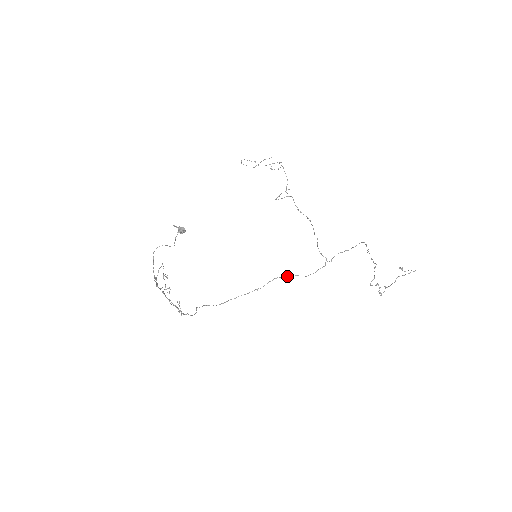
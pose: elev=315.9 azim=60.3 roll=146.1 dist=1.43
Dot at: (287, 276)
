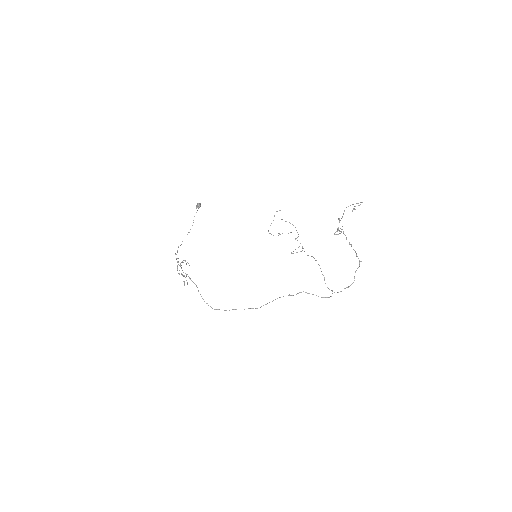
Dot at: (289, 294)
